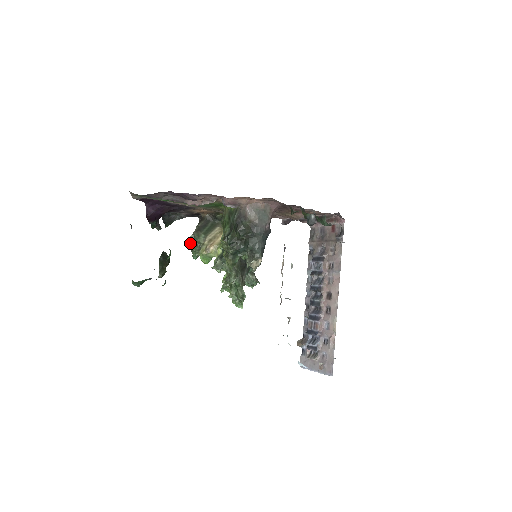
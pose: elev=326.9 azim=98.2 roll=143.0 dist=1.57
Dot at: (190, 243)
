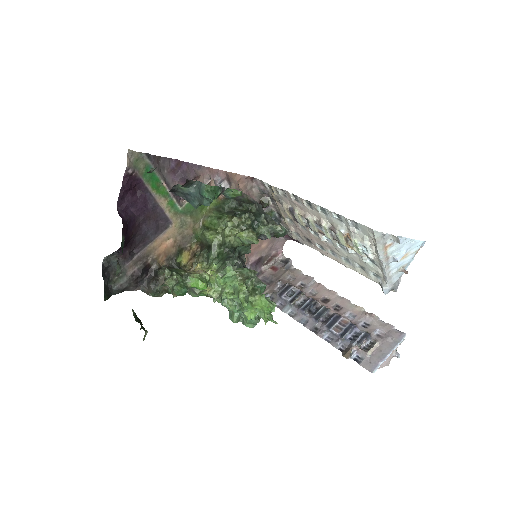
Dot at: (170, 276)
